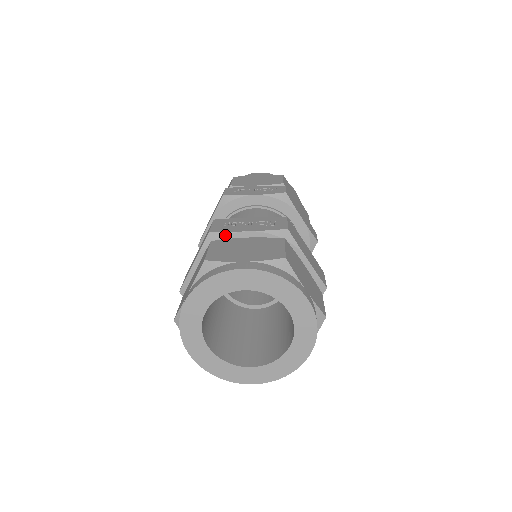
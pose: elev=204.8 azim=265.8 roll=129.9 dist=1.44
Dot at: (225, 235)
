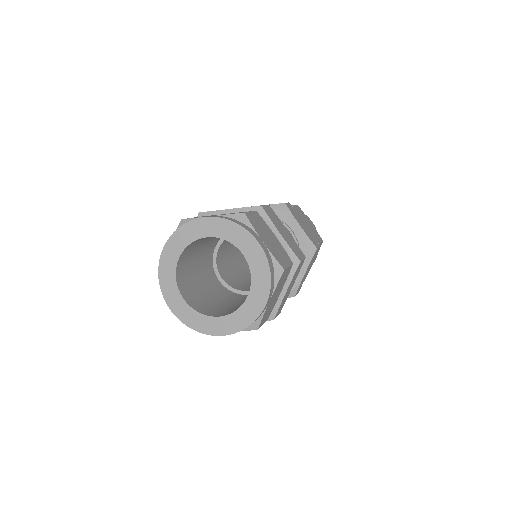
Dot at: (211, 214)
